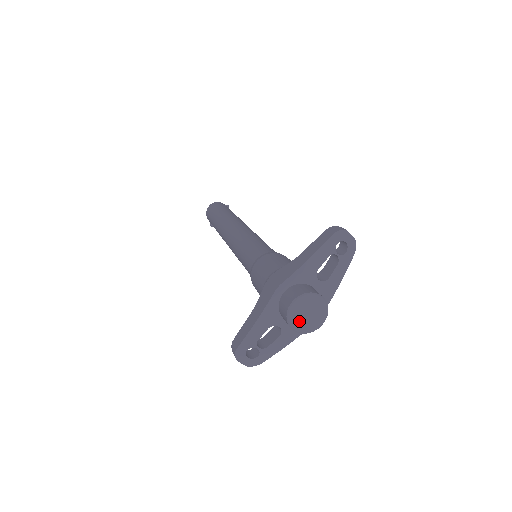
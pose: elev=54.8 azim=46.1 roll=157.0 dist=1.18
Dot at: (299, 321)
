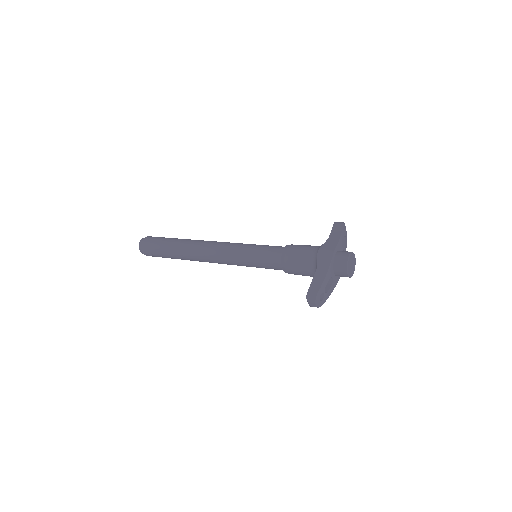
Dot at: (350, 269)
